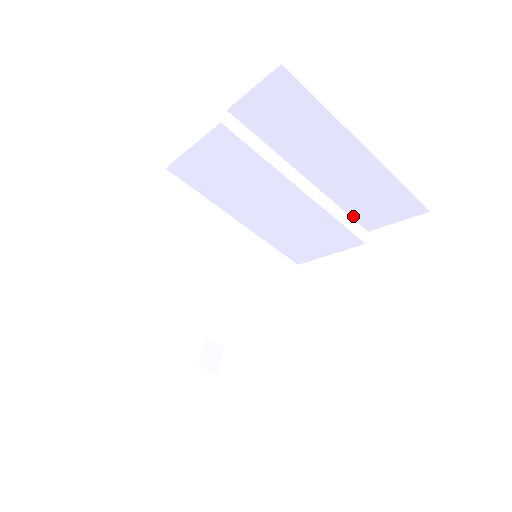
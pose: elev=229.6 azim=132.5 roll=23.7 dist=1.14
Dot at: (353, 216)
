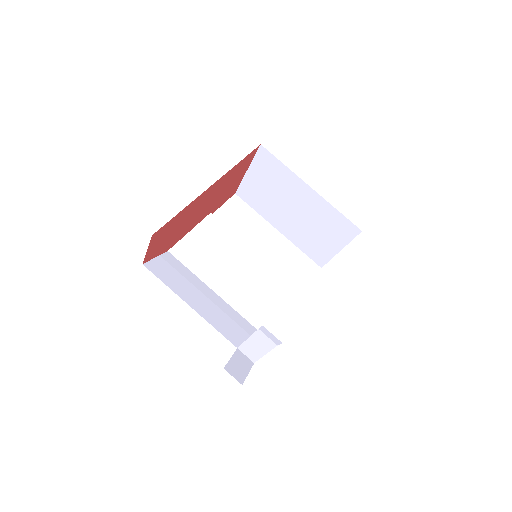
Dot at: occluded
